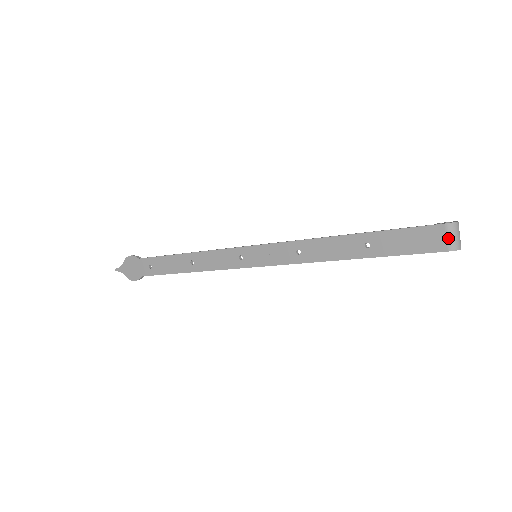
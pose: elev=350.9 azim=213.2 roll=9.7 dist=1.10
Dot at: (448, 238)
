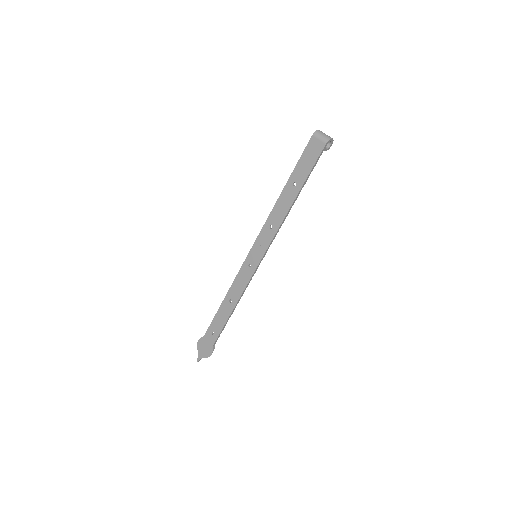
Dot at: (320, 139)
